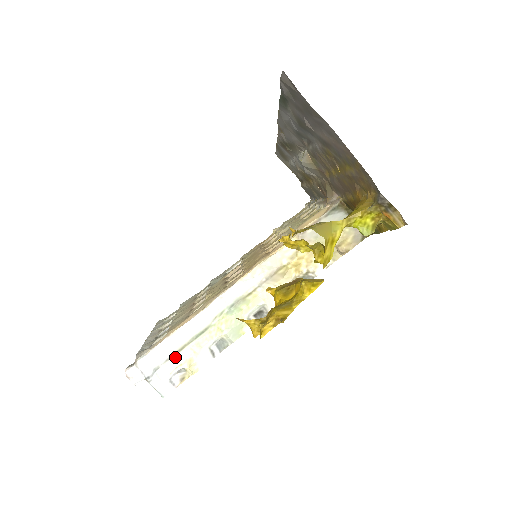
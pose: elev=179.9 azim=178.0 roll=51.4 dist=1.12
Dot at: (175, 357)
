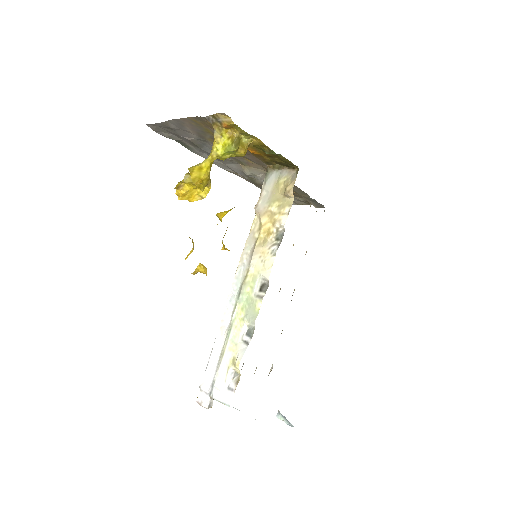
Dot at: (222, 364)
